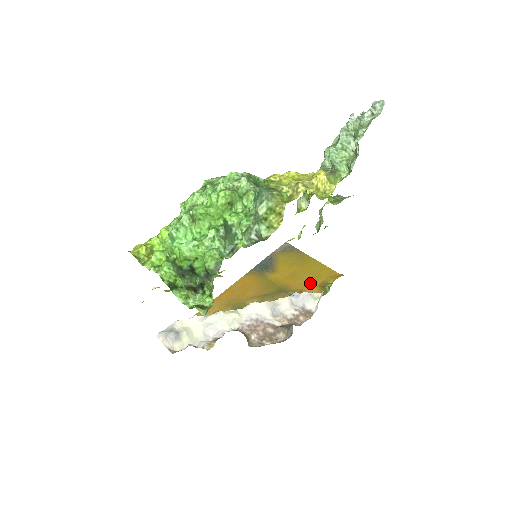
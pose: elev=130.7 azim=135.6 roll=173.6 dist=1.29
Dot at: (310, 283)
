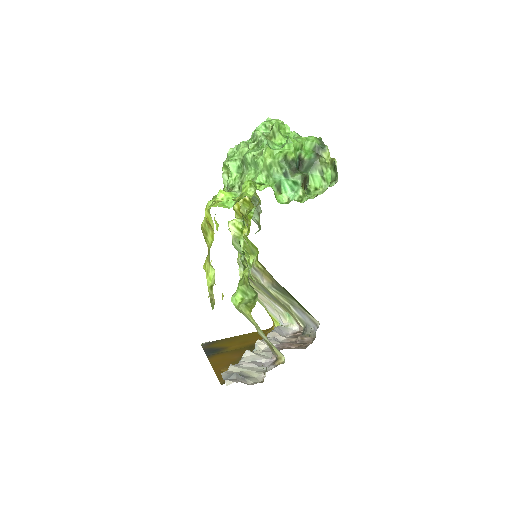
Dot at: occluded
